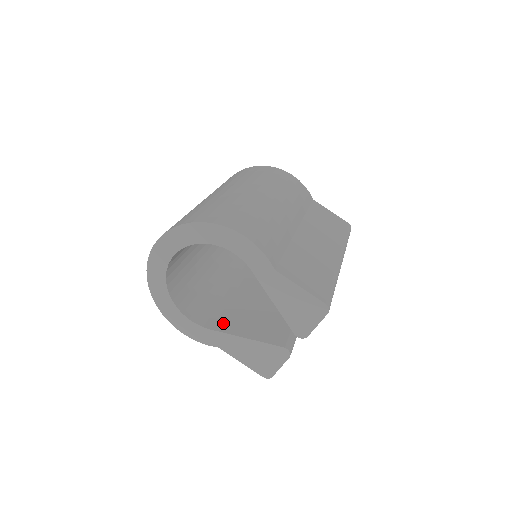
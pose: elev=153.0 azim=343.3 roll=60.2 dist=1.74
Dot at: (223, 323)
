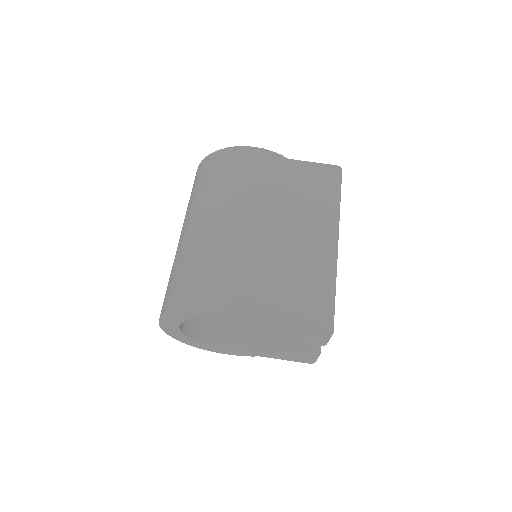
Dot at: (253, 338)
